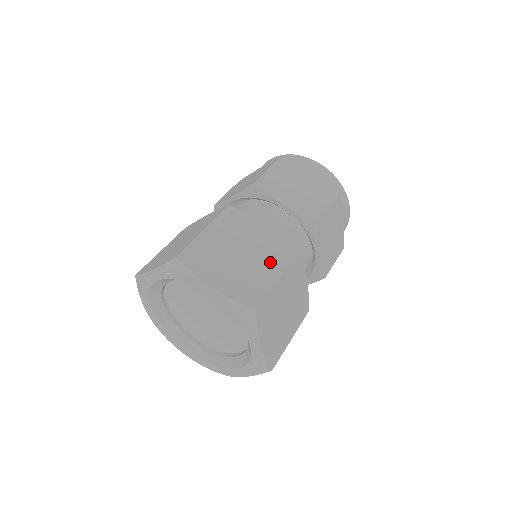
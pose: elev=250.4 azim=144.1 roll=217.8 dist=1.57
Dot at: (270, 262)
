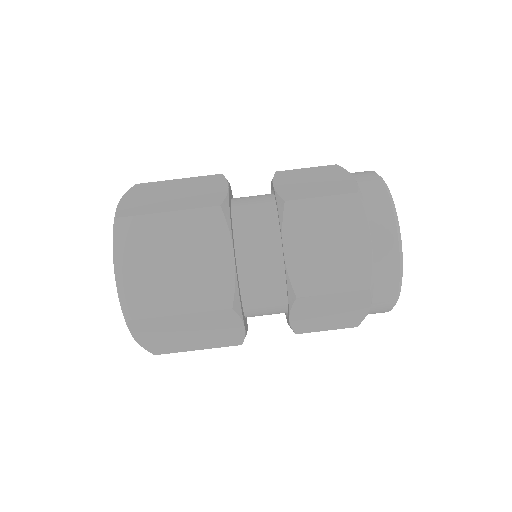
Dot at: (183, 203)
